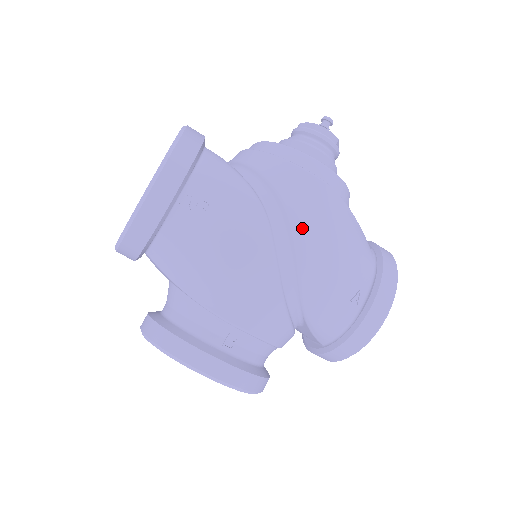
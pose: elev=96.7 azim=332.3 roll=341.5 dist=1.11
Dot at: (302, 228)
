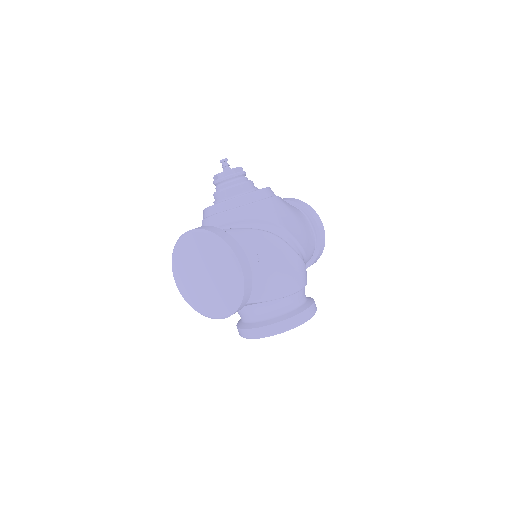
Dot at: (287, 226)
